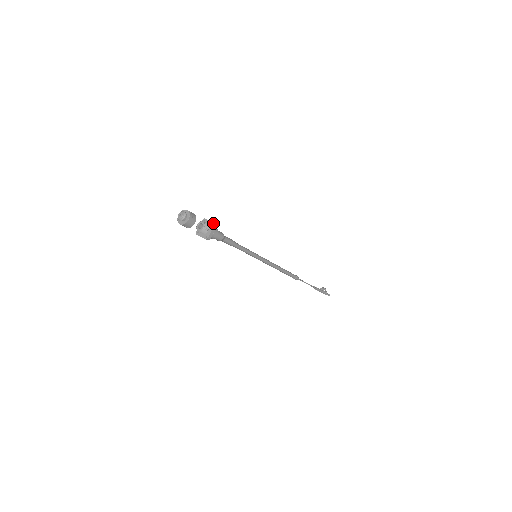
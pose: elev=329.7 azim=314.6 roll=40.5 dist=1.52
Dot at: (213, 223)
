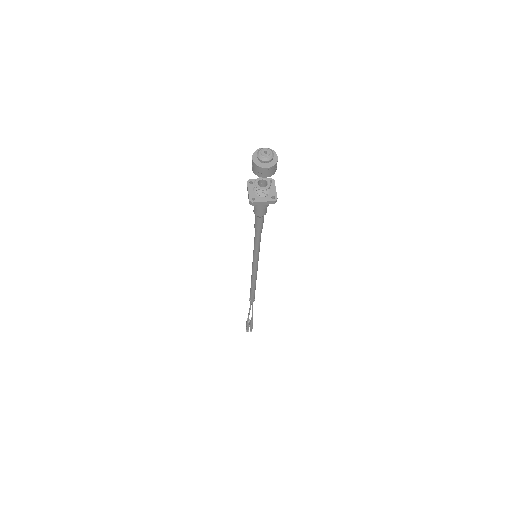
Dot at: (270, 179)
